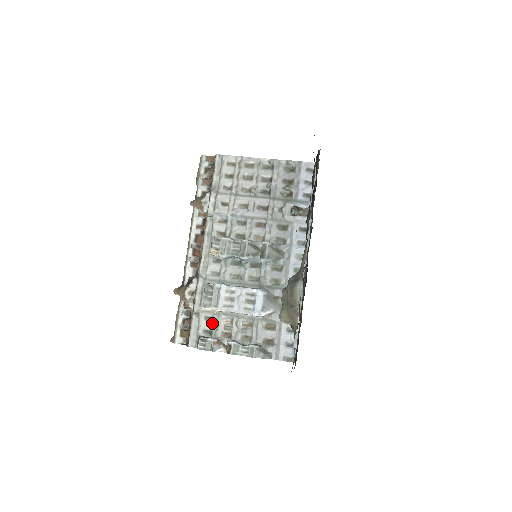
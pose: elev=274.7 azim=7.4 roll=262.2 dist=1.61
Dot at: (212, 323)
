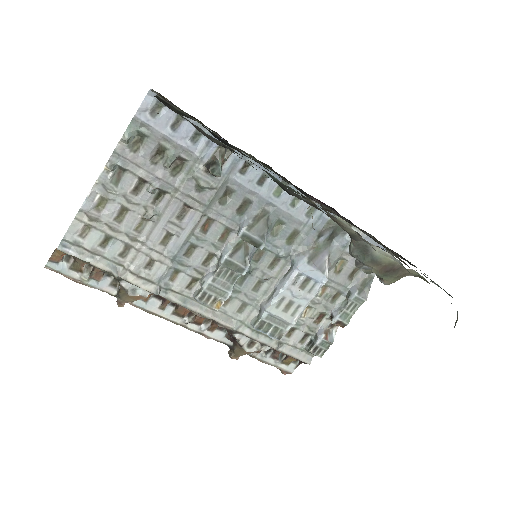
Dot at: (298, 330)
